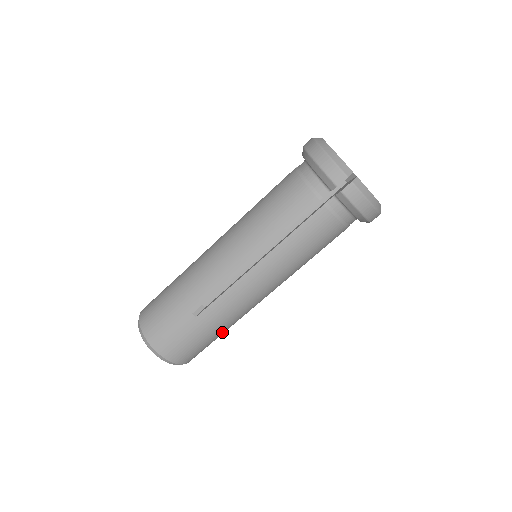
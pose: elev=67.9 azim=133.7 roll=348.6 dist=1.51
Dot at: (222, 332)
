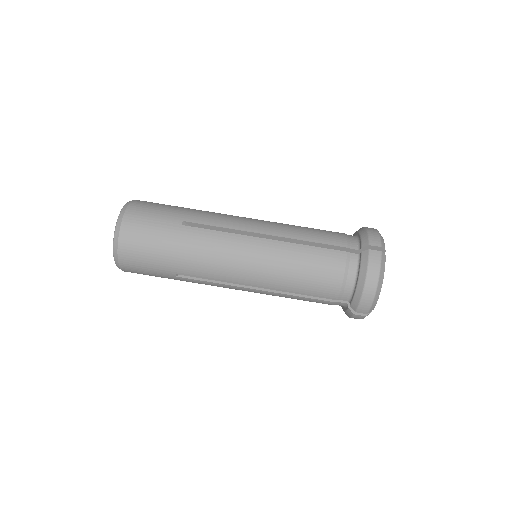
Dot at: (174, 264)
